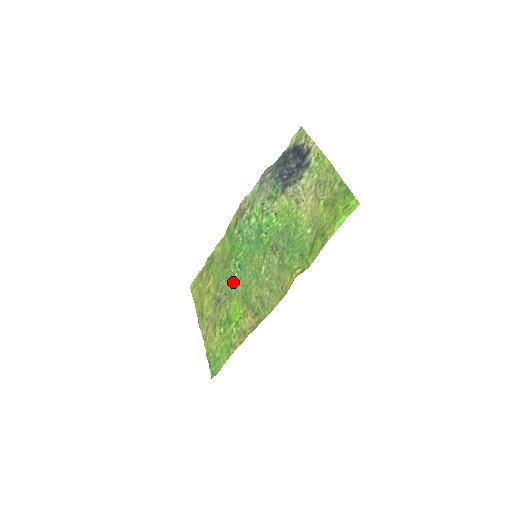
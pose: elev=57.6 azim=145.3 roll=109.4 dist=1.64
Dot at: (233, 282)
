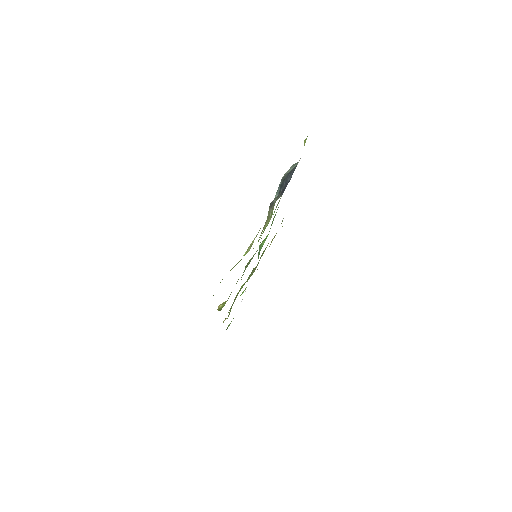
Dot at: occluded
